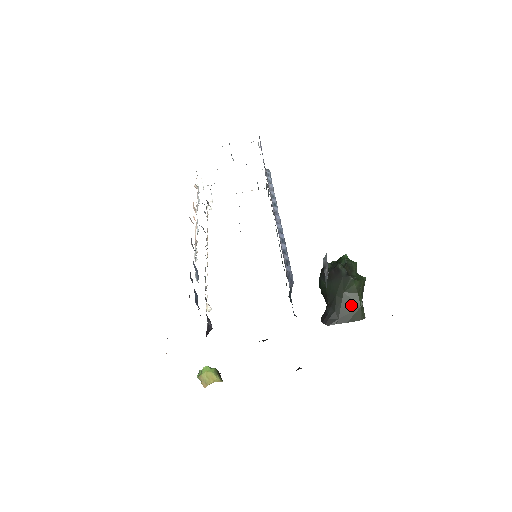
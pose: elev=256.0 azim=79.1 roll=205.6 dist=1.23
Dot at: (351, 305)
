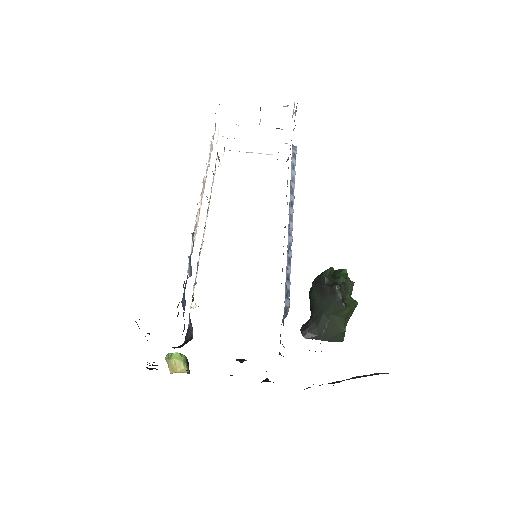
Dot at: (334, 327)
